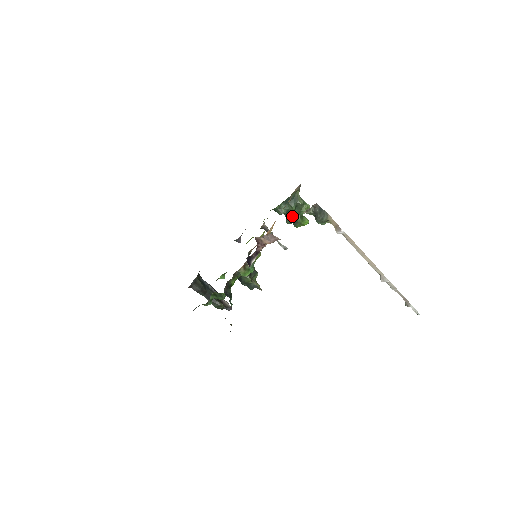
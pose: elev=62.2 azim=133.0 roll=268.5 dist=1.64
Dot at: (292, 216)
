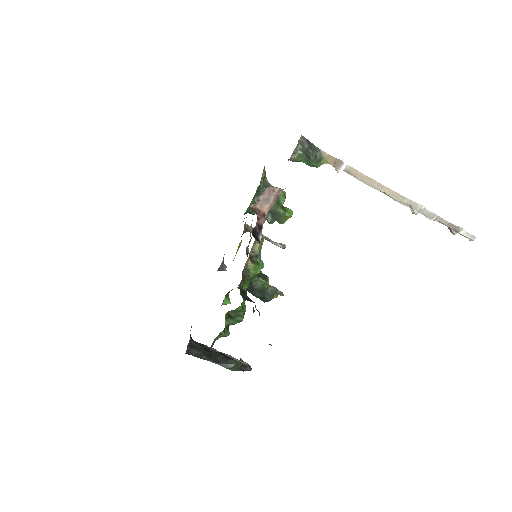
Dot at: (272, 210)
